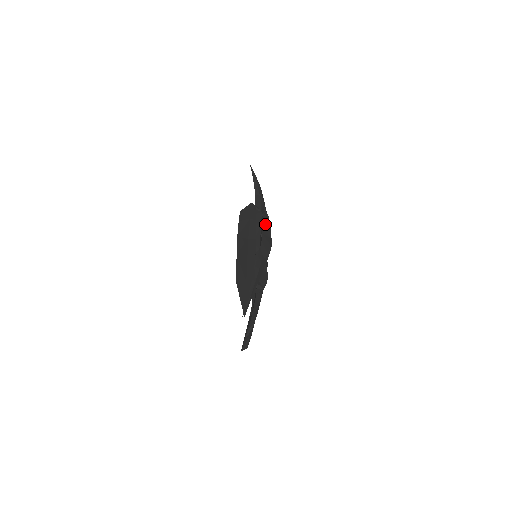
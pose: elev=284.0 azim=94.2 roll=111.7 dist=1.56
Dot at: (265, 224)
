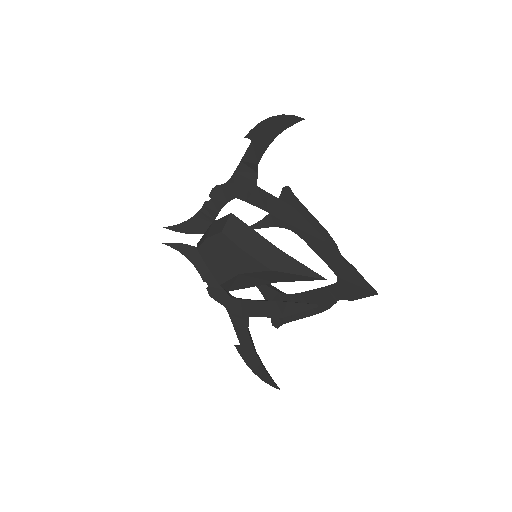
Dot at: occluded
